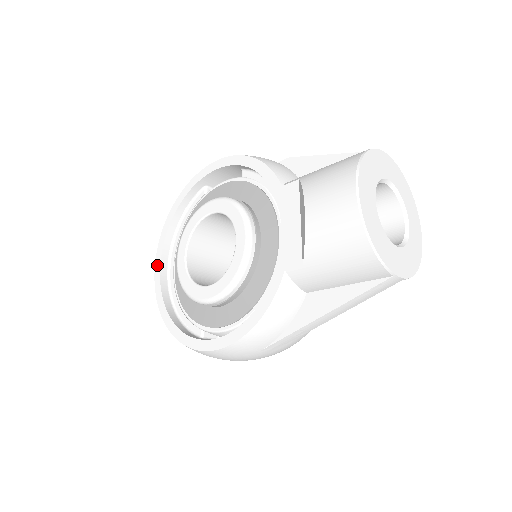
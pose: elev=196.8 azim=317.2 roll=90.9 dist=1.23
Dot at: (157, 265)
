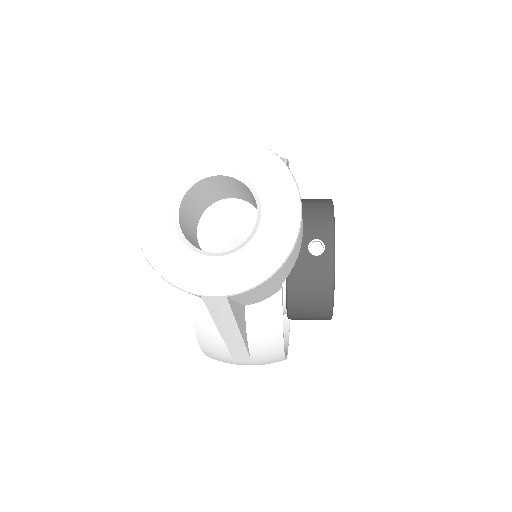
Dot at: occluded
